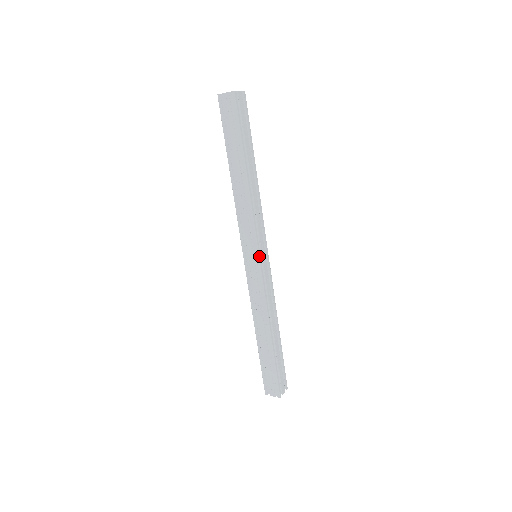
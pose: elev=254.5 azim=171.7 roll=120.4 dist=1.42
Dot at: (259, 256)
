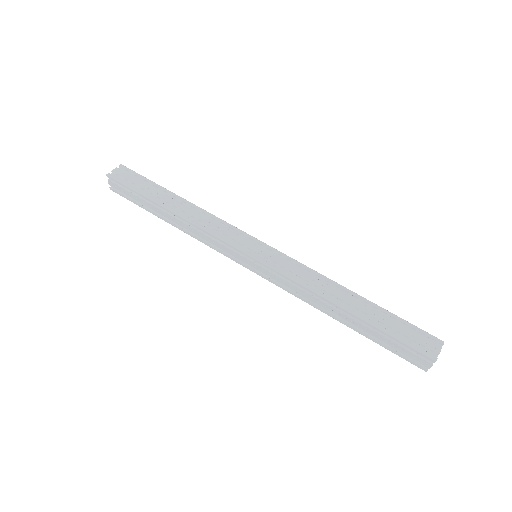
Dot at: (260, 241)
